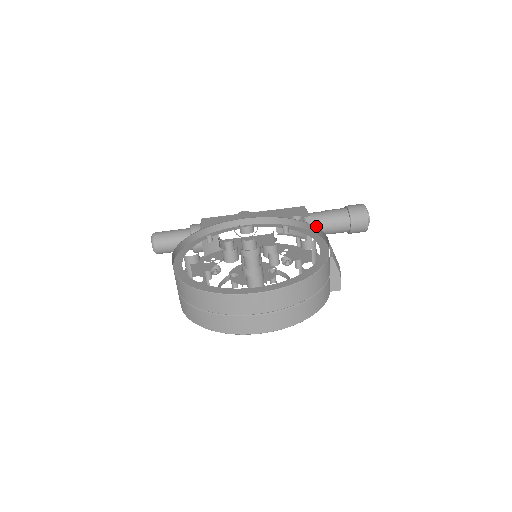
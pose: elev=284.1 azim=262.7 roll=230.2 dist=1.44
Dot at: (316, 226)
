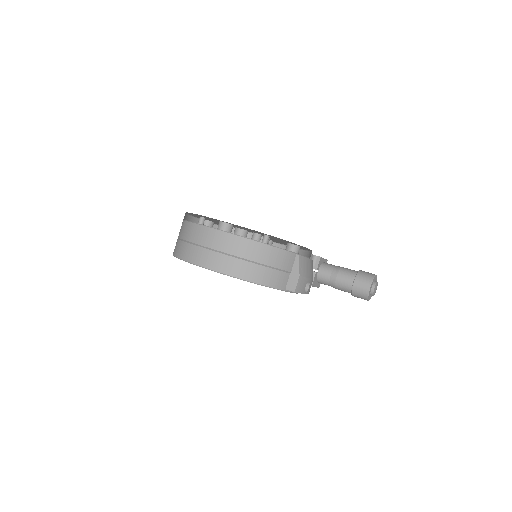
Dot at: (324, 271)
